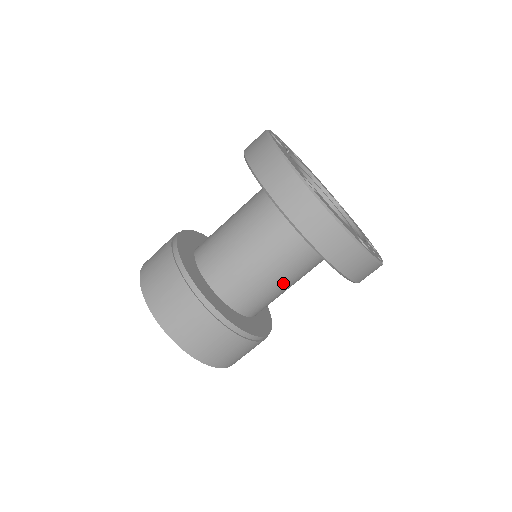
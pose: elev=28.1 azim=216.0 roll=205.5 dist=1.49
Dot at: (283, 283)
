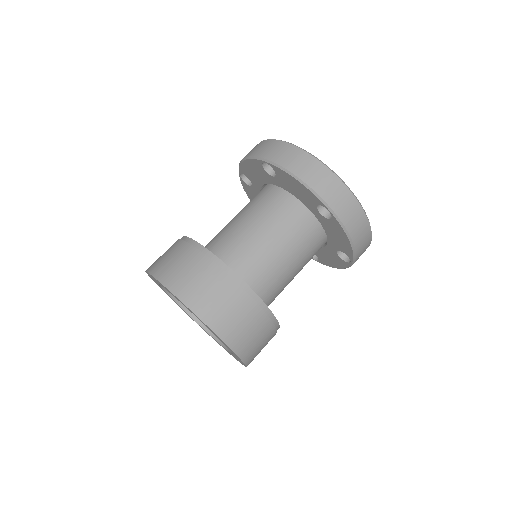
Dot at: (281, 252)
